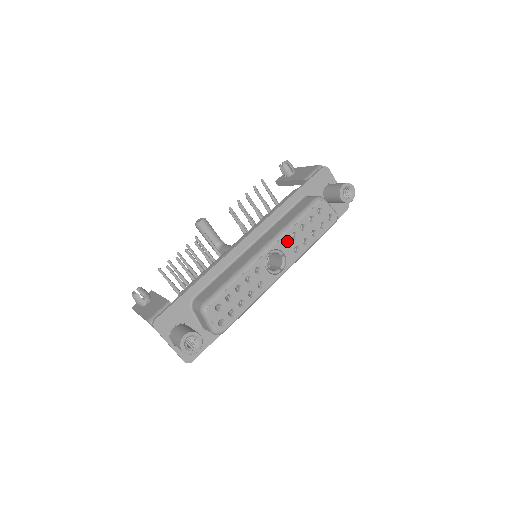
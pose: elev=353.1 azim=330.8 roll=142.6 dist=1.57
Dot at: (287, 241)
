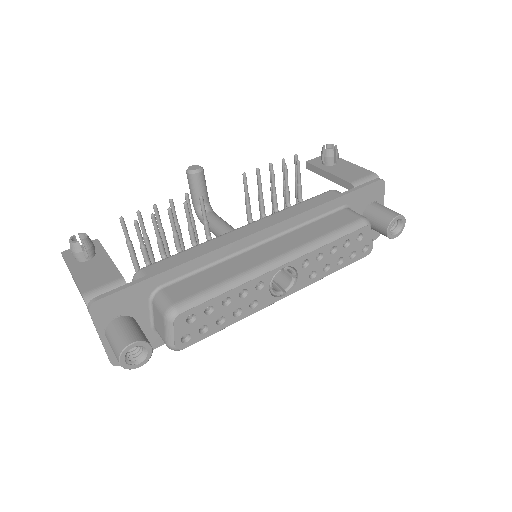
Dot at: (308, 261)
